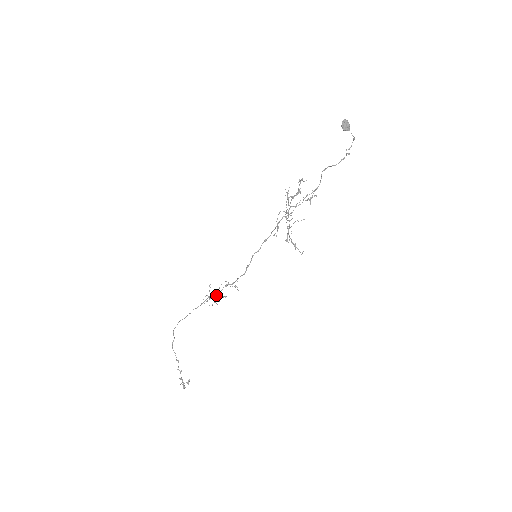
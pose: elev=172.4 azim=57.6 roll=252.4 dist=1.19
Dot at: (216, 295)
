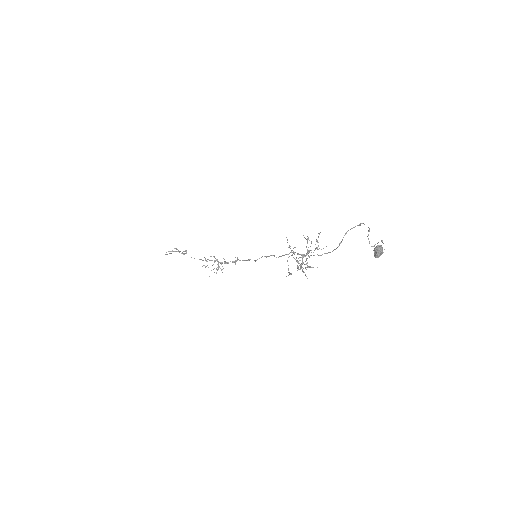
Dot at: (214, 262)
